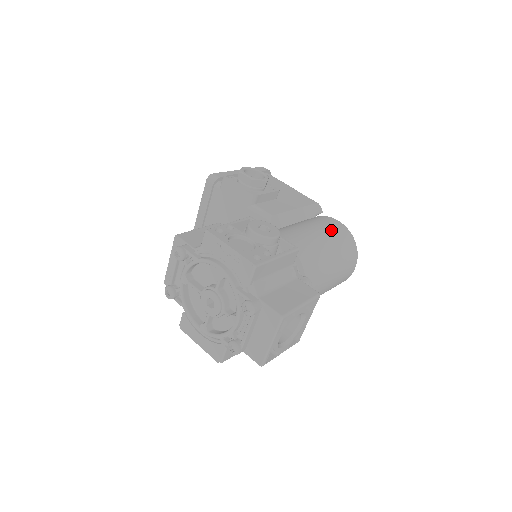
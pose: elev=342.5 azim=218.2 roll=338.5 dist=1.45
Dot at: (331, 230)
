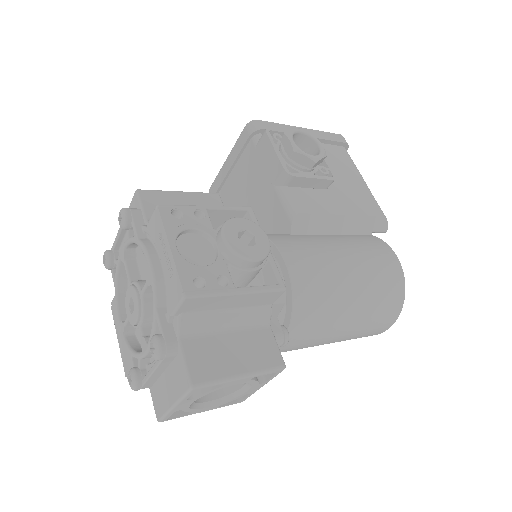
Dot at: (374, 267)
